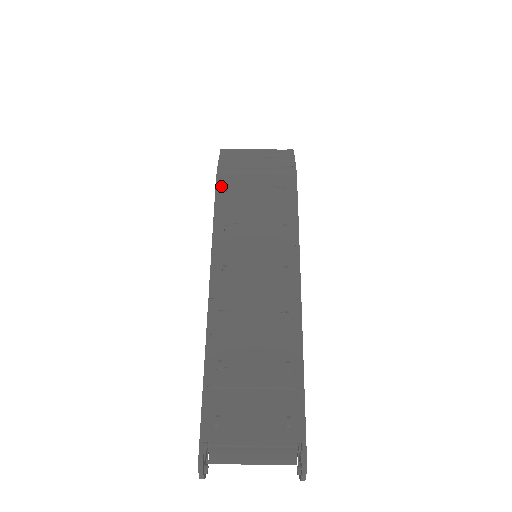
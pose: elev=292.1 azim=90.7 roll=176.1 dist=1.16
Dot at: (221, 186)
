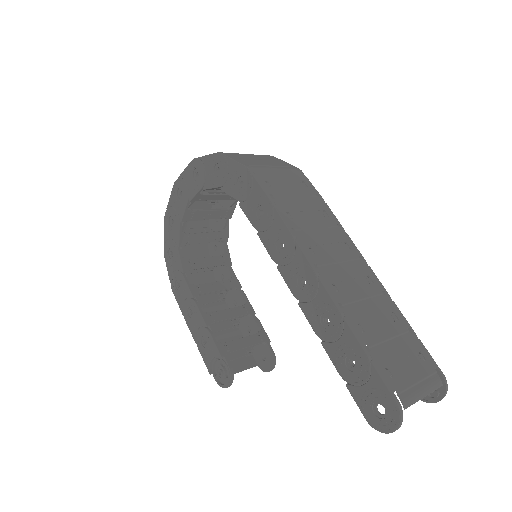
Dot at: (261, 181)
